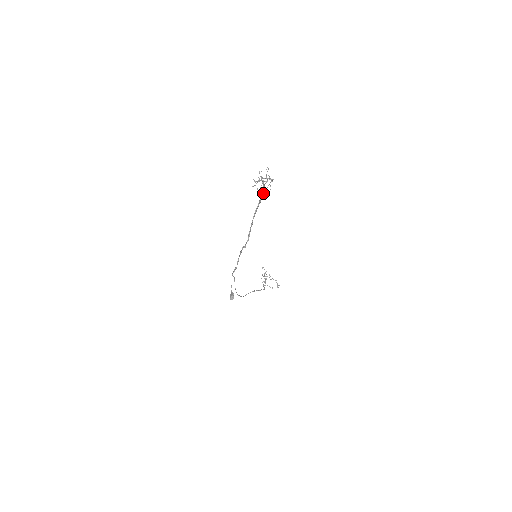
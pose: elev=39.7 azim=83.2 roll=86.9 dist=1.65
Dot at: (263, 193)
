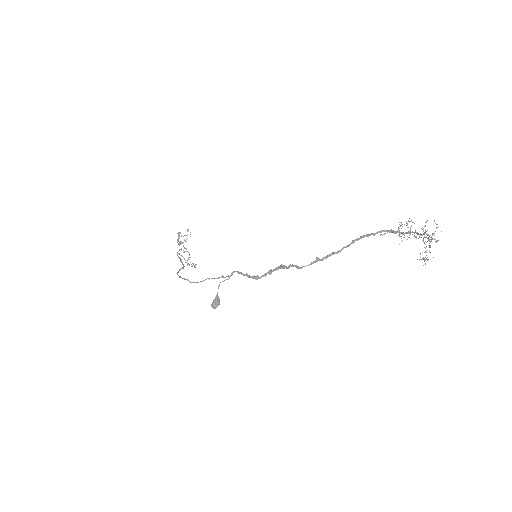
Dot at: (425, 259)
